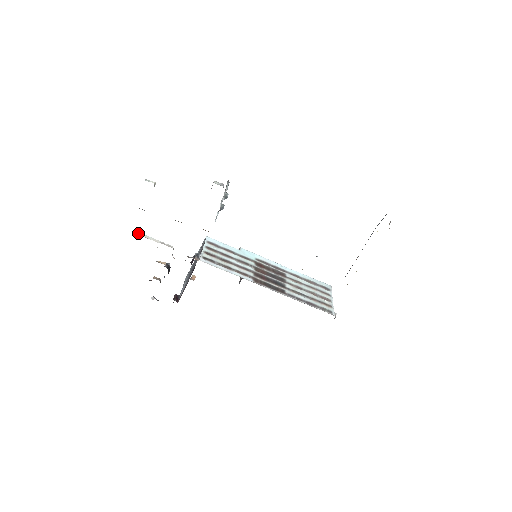
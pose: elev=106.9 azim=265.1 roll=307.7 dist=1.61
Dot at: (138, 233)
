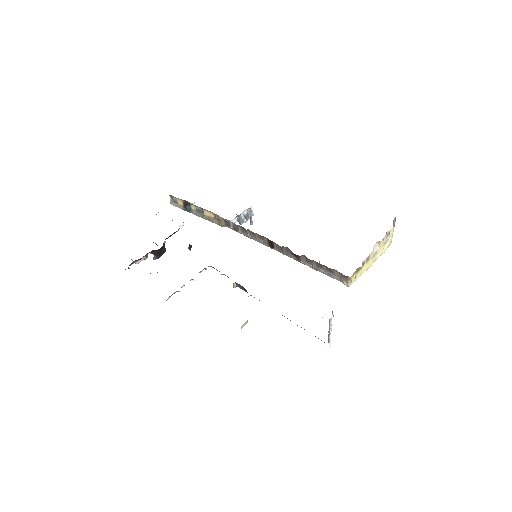
Dot at: occluded
